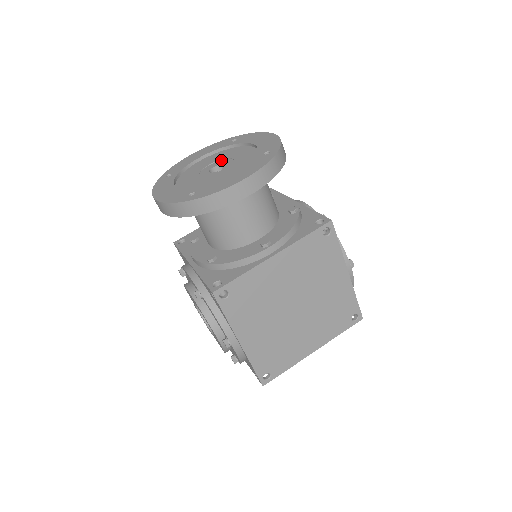
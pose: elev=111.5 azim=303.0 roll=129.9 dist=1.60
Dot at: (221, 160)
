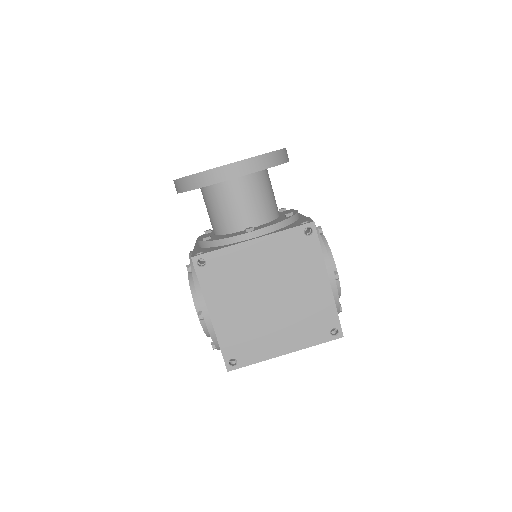
Dot at: occluded
